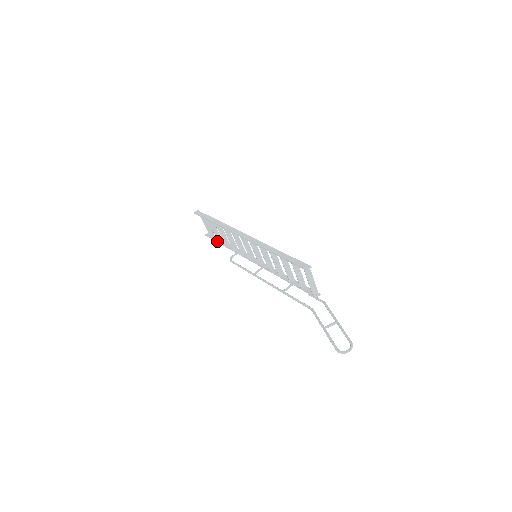
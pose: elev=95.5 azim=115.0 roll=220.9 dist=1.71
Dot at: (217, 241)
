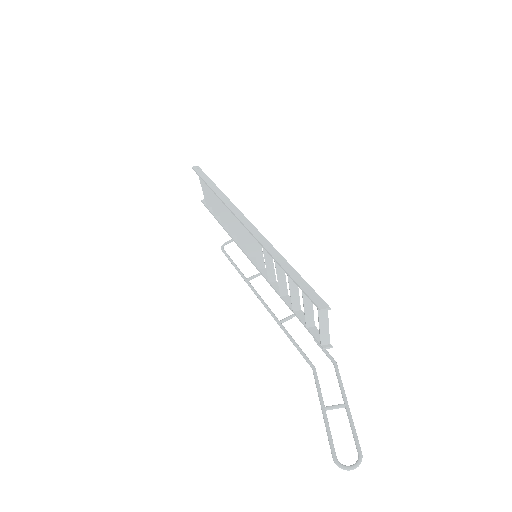
Dot at: (213, 214)
